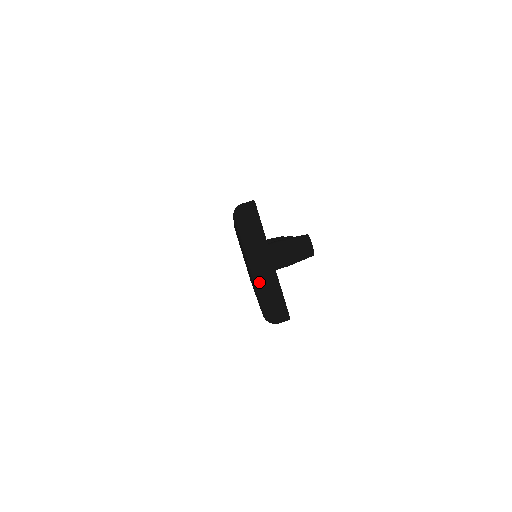
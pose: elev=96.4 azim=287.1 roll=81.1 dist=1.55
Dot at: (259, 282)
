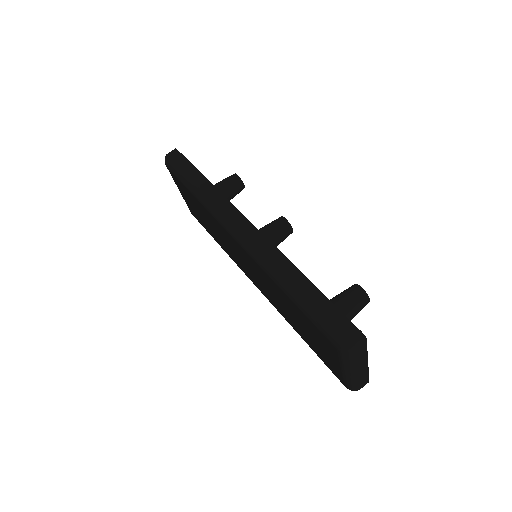
Dot at: (353, 379)
